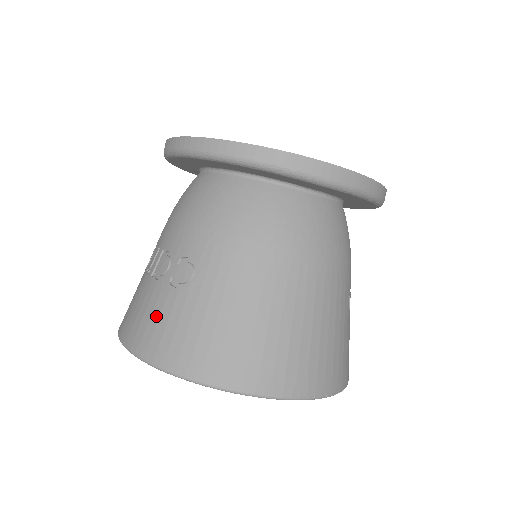
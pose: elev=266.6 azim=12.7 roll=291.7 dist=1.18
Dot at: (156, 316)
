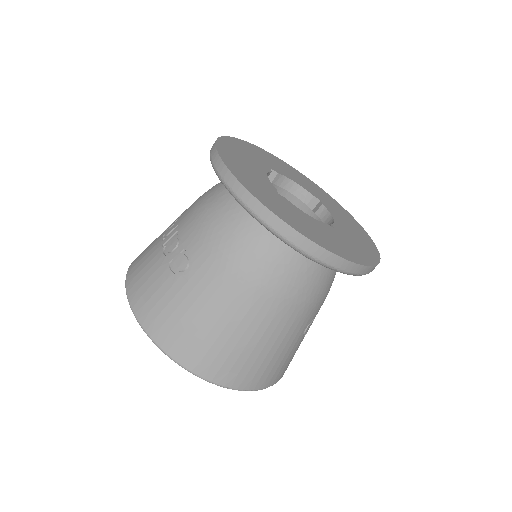
Dot at: (151, 282)
